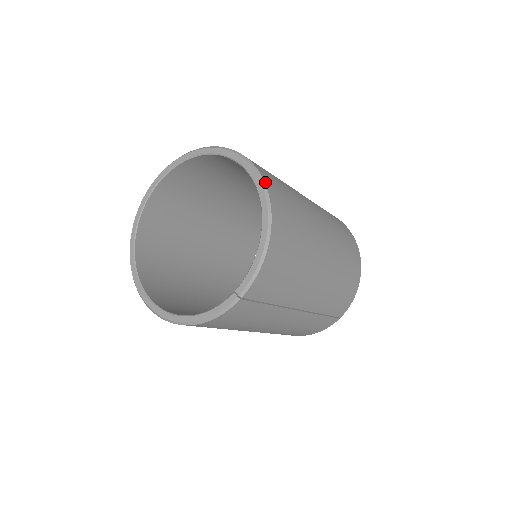
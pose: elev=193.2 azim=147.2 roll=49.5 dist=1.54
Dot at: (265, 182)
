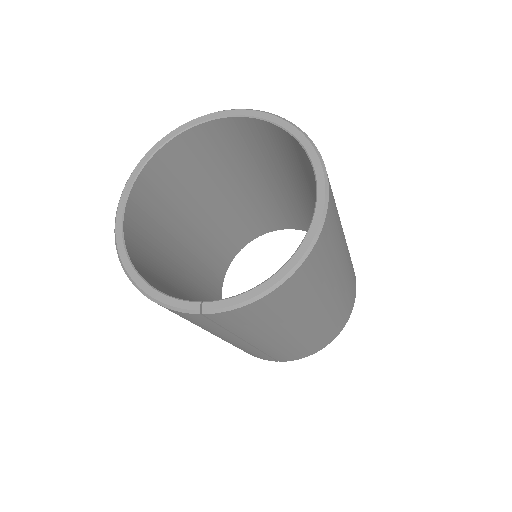
Dot at: (323, 227)
